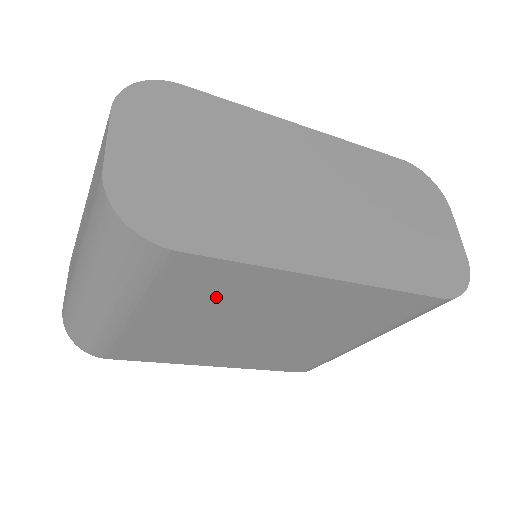
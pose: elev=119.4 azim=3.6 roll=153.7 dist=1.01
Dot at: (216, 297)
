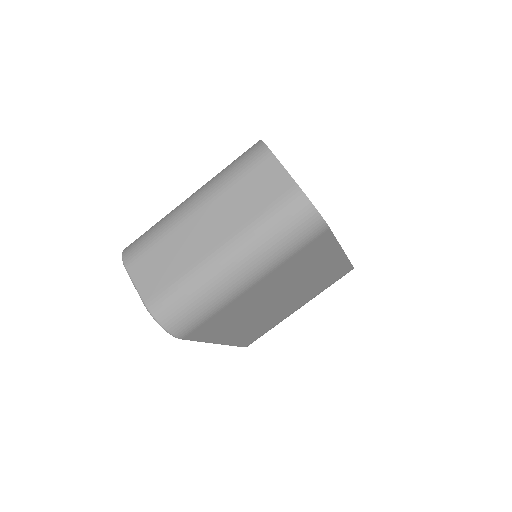
Dot at: (302, 265)
